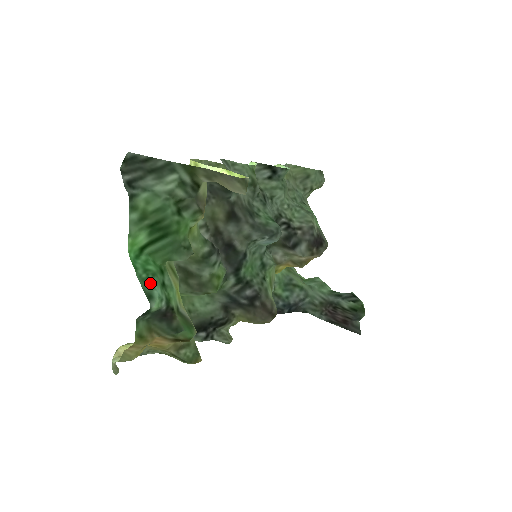
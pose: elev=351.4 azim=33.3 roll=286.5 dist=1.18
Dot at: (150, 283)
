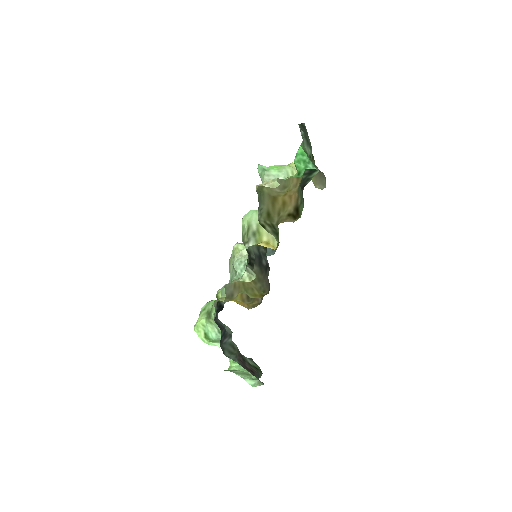
Dot at: (311, 165)
